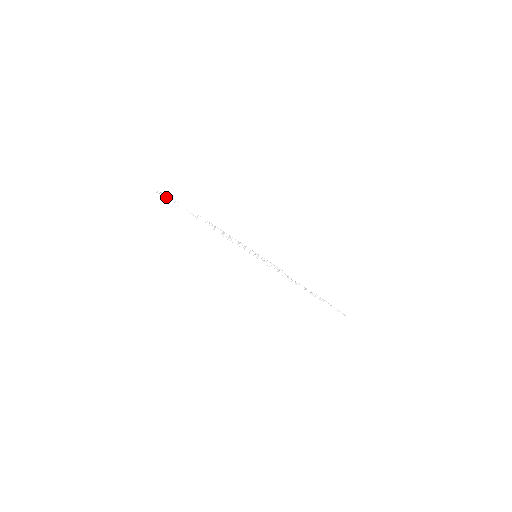
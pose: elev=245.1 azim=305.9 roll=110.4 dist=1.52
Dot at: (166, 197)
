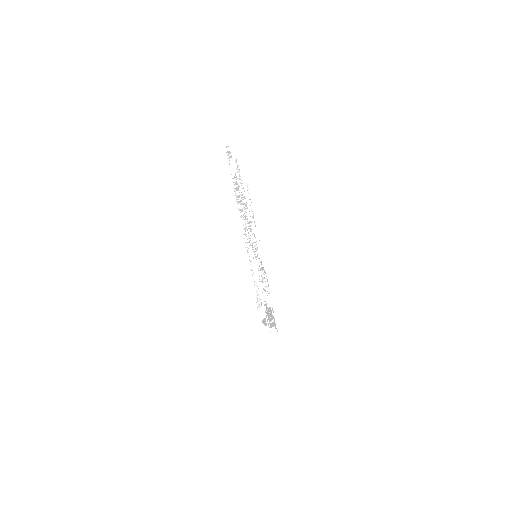
Dot at: (235, 163)
